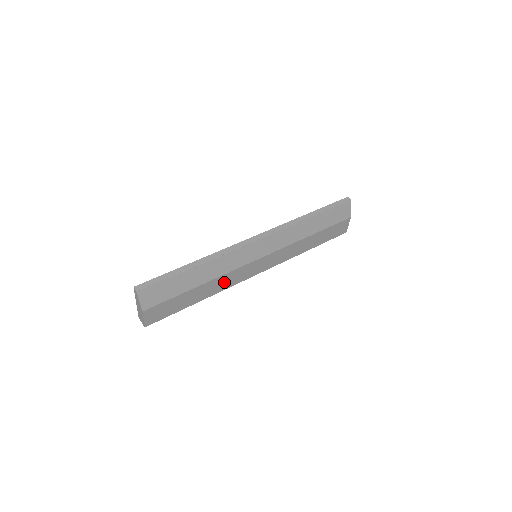
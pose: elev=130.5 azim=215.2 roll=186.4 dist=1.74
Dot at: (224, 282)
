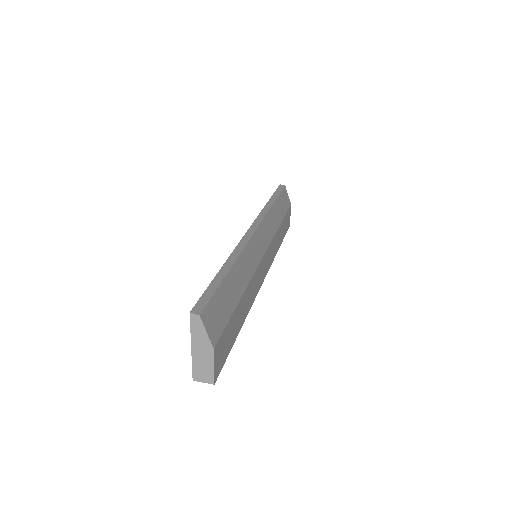
Dot at: (251, 292)
